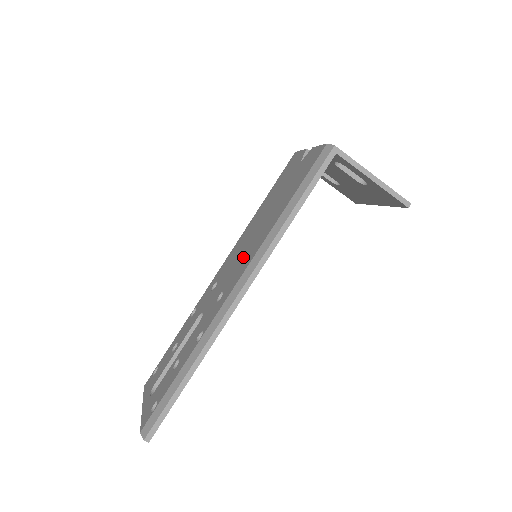
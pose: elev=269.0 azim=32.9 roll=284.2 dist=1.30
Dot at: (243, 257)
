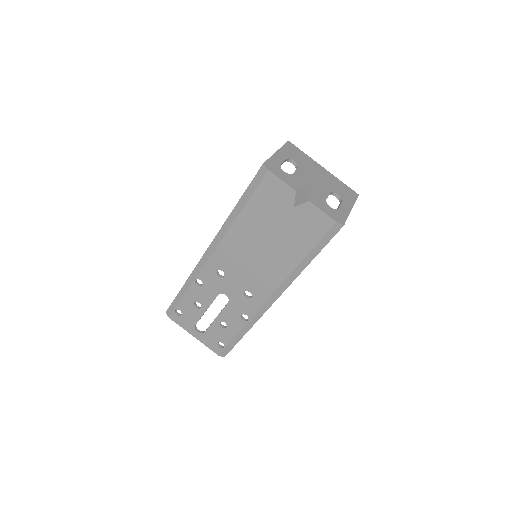
Dot at: (259, 273)
